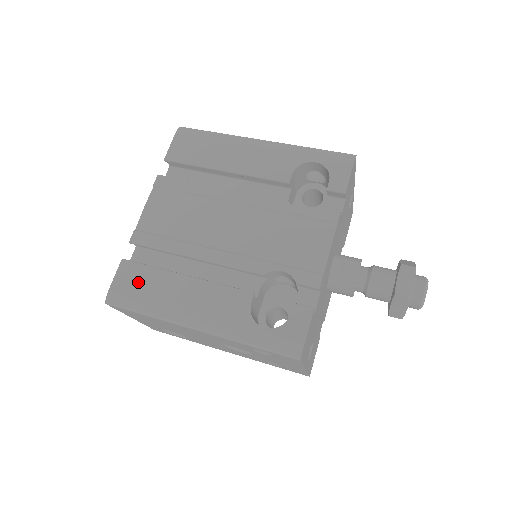
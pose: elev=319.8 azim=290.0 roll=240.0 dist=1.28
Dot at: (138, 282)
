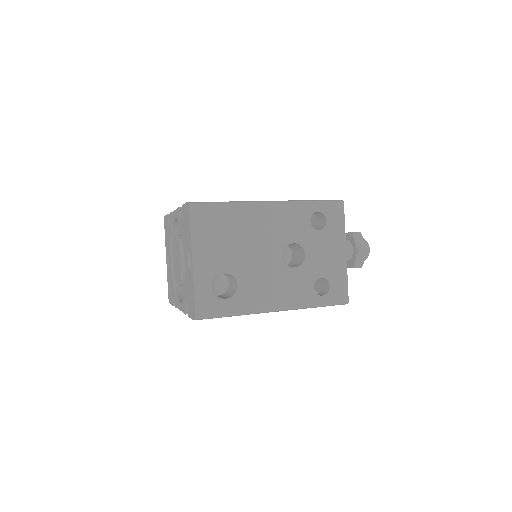
Dot at: occluded
